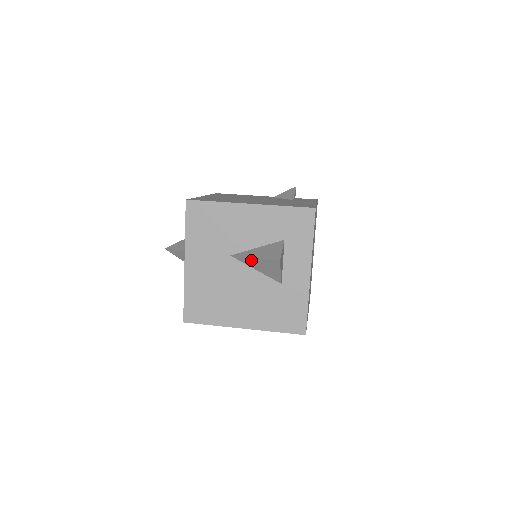
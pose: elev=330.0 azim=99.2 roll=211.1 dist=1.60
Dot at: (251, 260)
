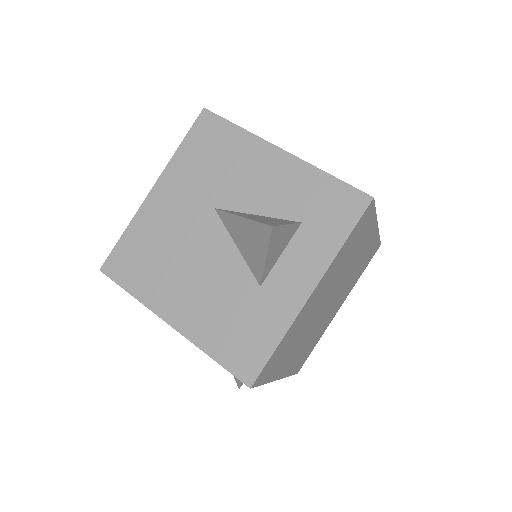
Dot at: (236, 221)
